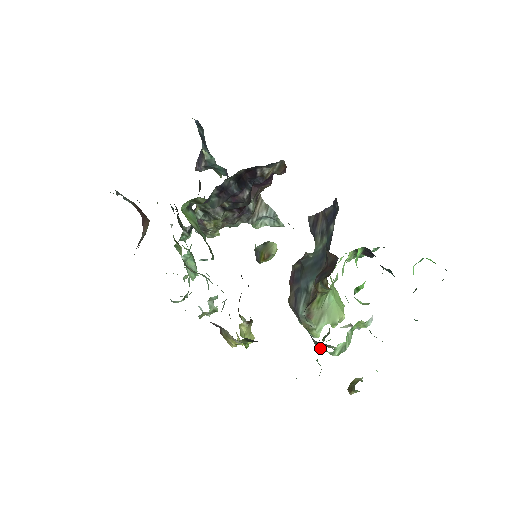
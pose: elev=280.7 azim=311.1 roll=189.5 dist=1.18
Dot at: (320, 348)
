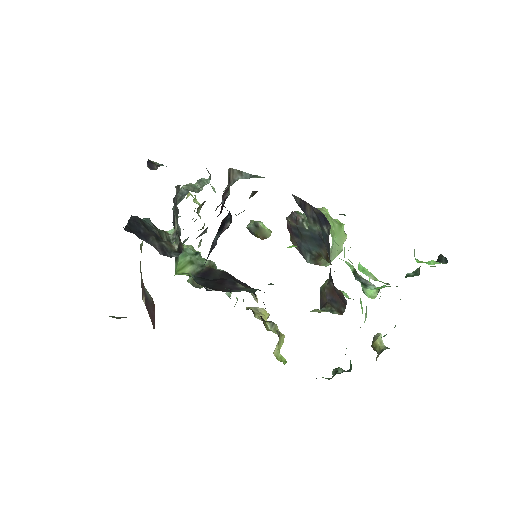
Dot at: occluded
